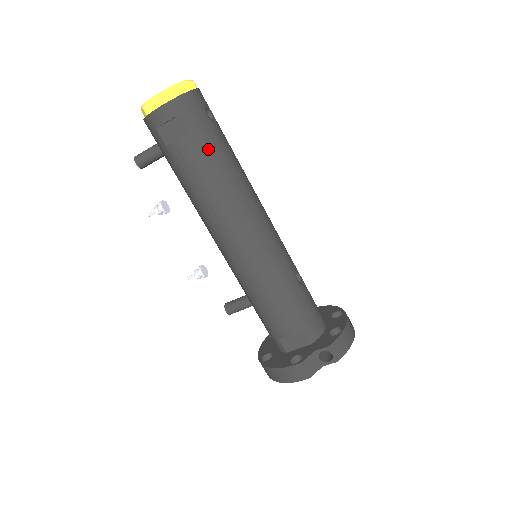
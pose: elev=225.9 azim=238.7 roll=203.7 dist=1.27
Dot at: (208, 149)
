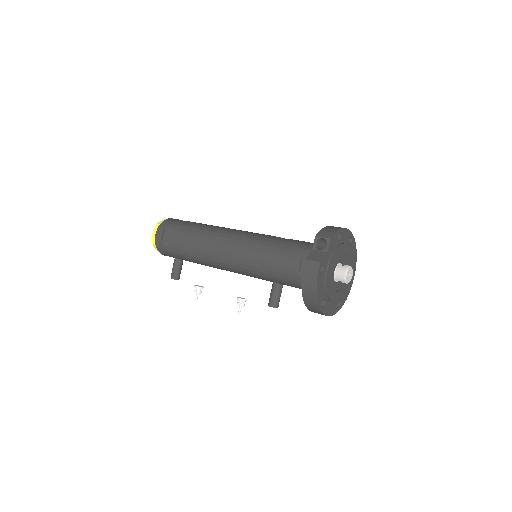
Dot at: (186, 227)
